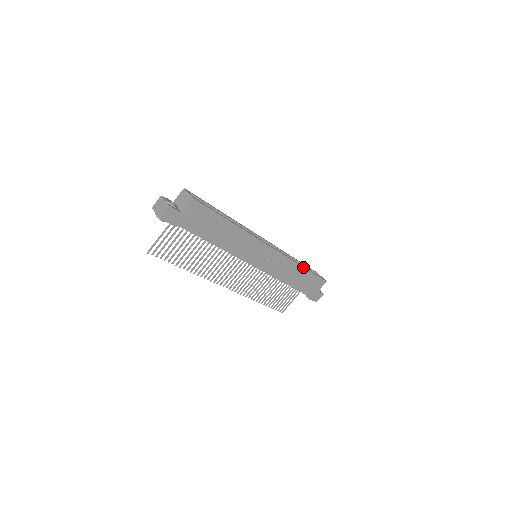
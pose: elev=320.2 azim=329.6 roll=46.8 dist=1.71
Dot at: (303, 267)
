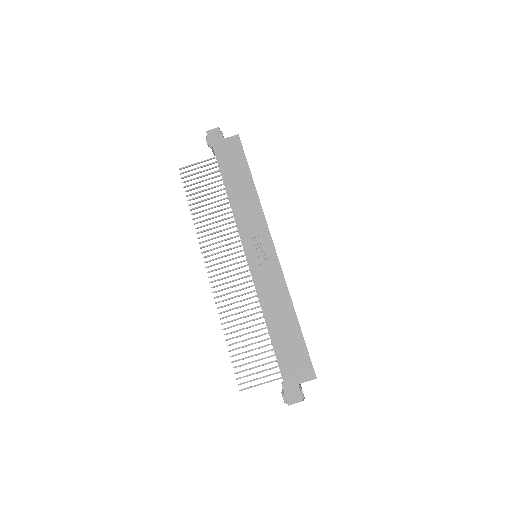
Dot at: occluded
